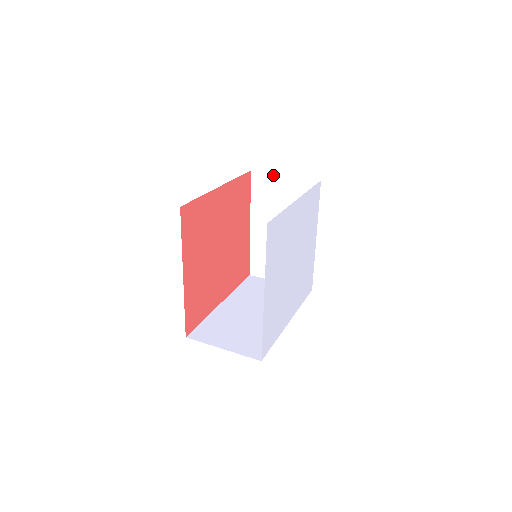
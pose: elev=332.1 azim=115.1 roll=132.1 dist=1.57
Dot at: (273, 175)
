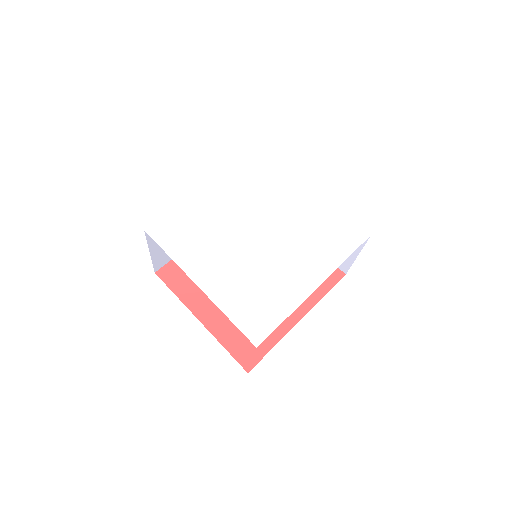
Dot at: occluded
